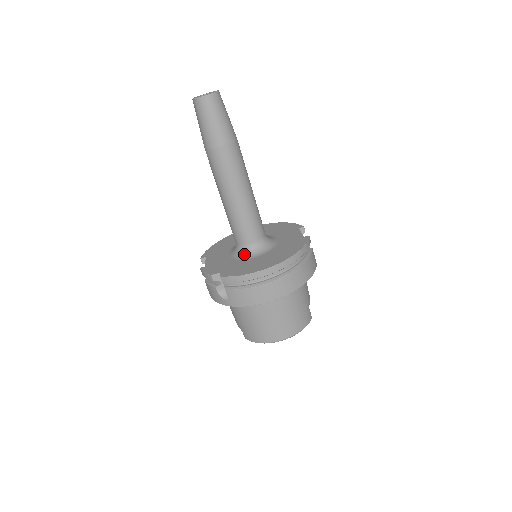
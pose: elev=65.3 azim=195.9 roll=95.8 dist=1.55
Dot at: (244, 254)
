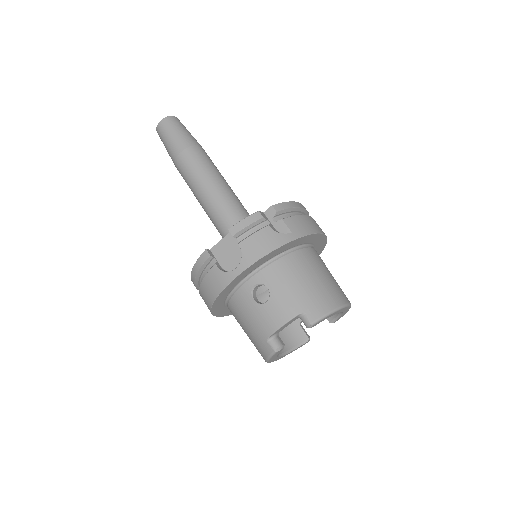
Dot at: occluded
